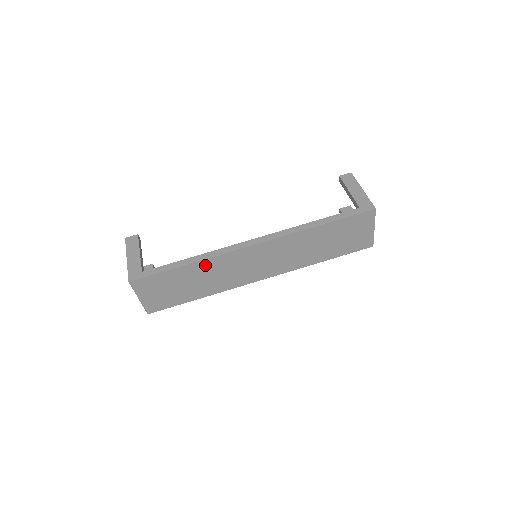
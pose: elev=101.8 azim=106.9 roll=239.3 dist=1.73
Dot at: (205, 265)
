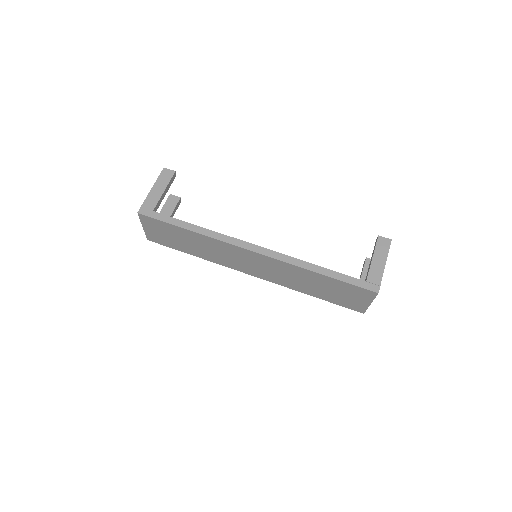
Dot at: (205, 239)
